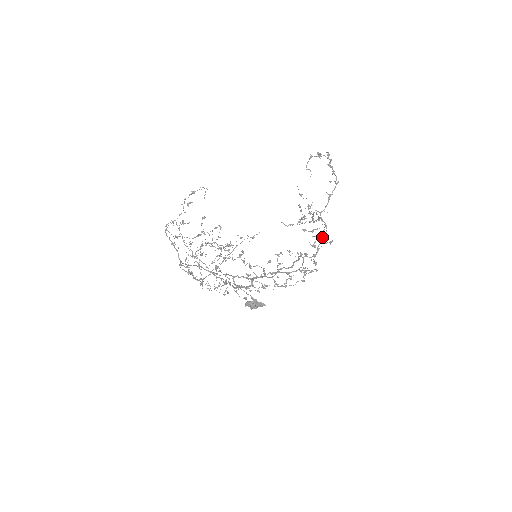
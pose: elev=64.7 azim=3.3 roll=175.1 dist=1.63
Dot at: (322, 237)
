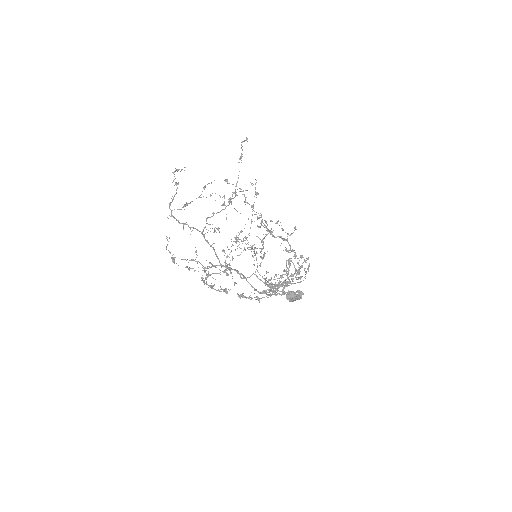
Dot at: occluded
